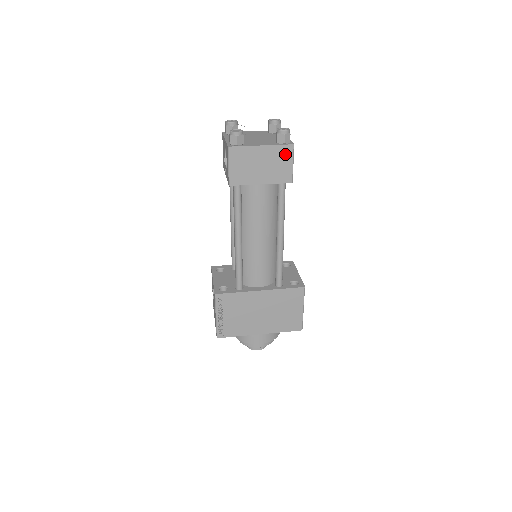
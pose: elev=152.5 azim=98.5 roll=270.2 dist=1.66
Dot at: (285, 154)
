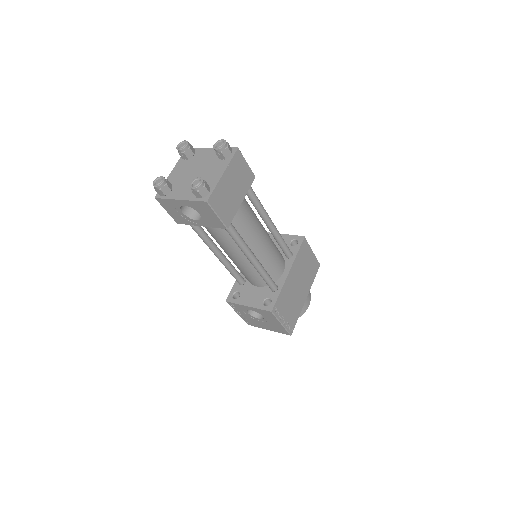
Dot at: (239, 162)
